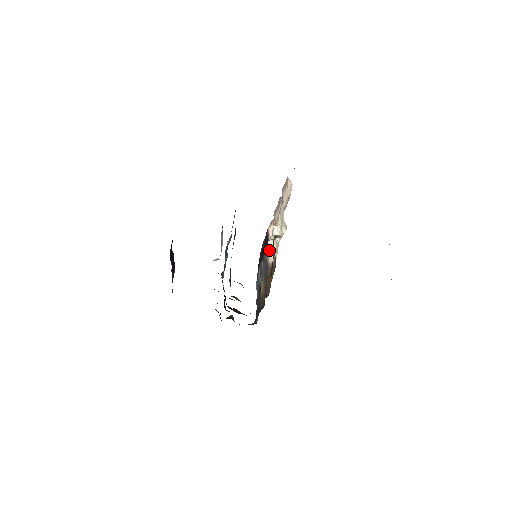
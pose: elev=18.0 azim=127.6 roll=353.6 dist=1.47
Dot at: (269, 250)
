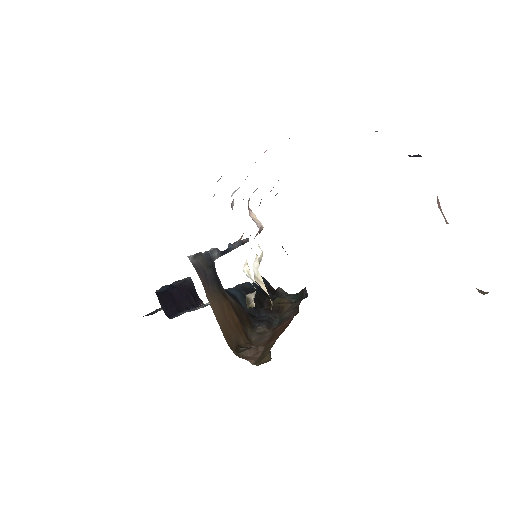
Dot at: (258, 283)
